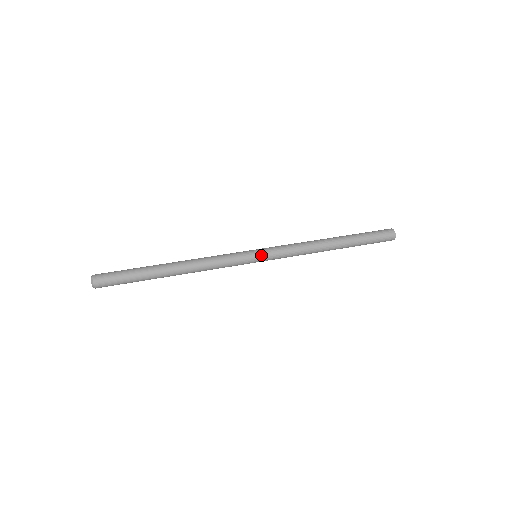
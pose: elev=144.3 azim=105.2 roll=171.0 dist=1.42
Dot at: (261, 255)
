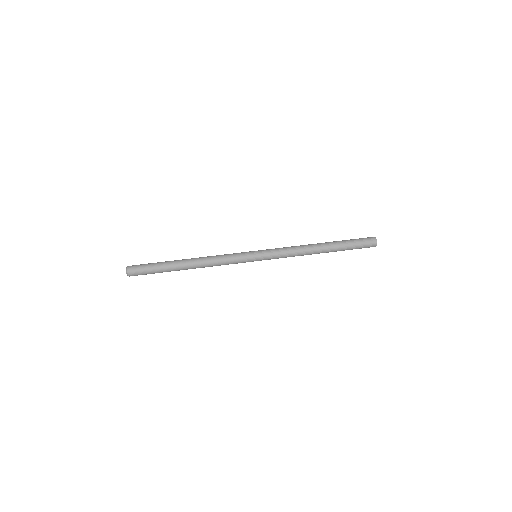
Dot at: (260, 260)
